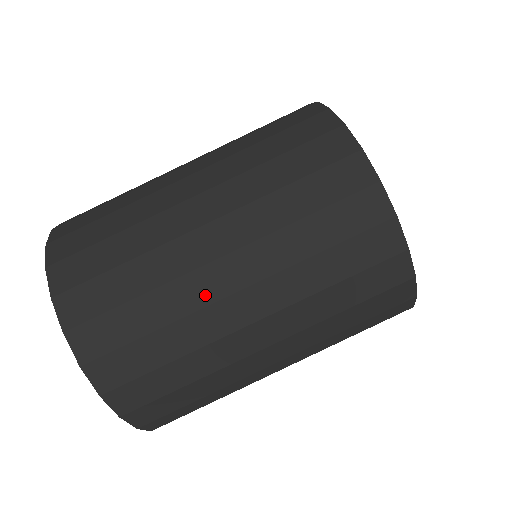
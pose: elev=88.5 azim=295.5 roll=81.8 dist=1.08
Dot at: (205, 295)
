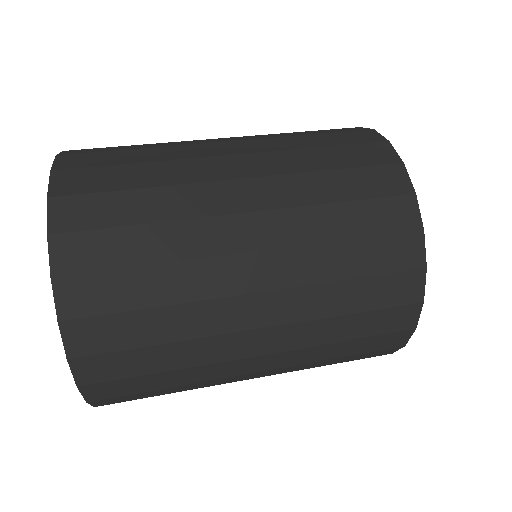
Dot at: occluded
